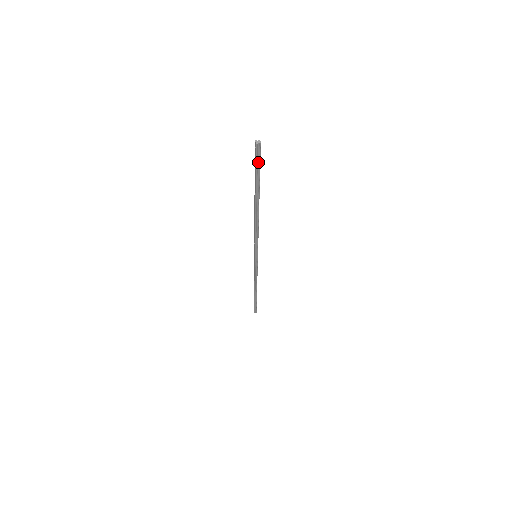
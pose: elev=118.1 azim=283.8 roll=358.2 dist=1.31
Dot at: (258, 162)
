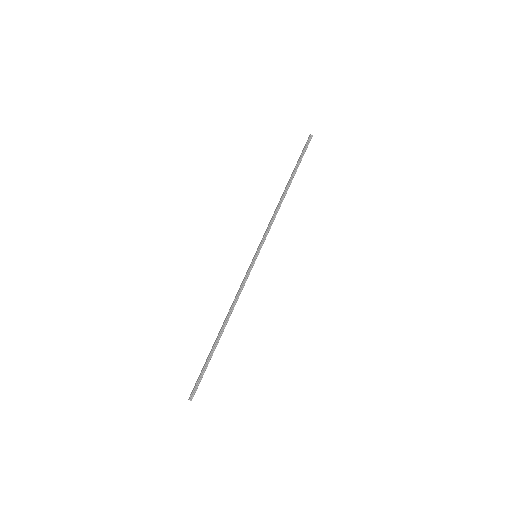
Dot at: (198, 382)
